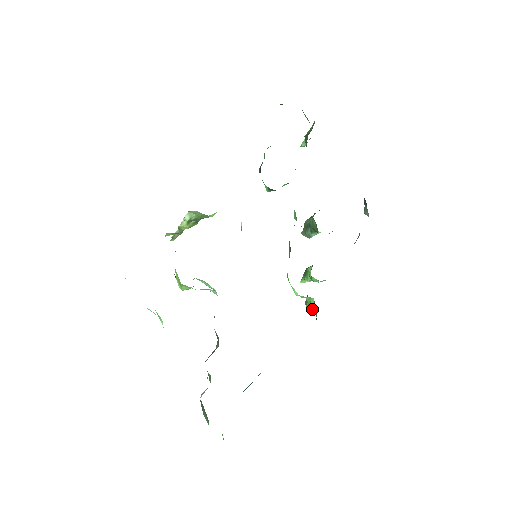
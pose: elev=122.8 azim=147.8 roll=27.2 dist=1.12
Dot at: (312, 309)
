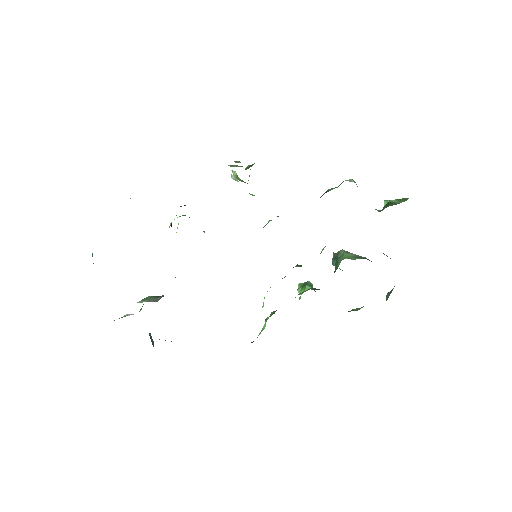
Dot at: occluded
